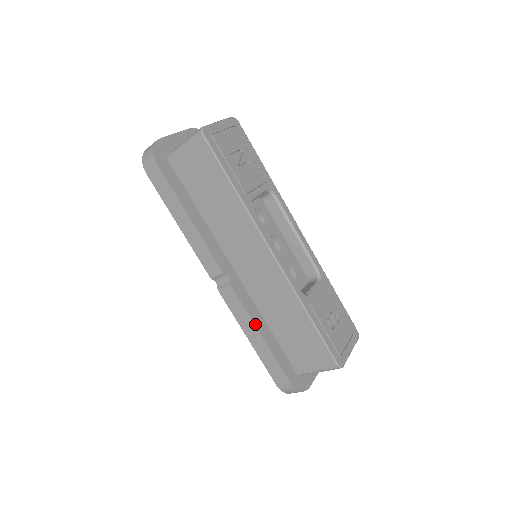
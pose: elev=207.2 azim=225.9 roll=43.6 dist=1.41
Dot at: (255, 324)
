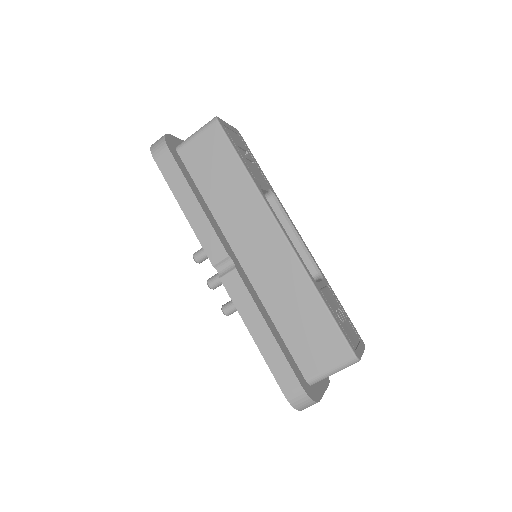
Dot at: (261, 313)
